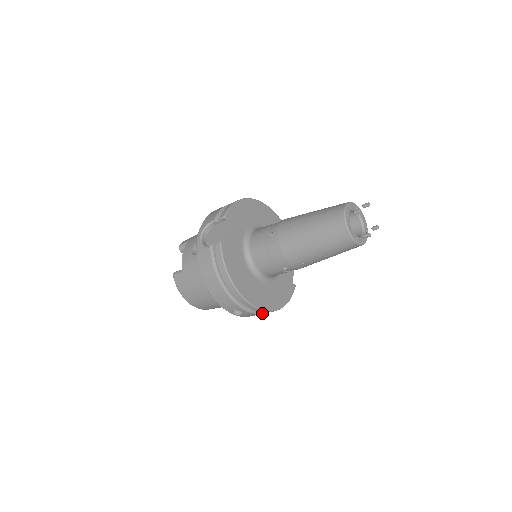
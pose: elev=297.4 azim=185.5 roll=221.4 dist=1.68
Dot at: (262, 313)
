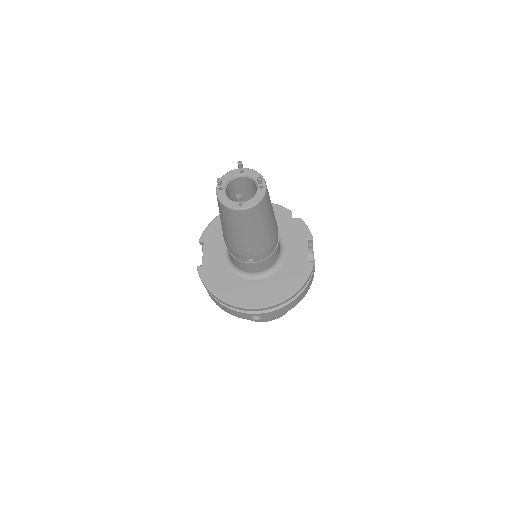
Dot at: (279, 308)
